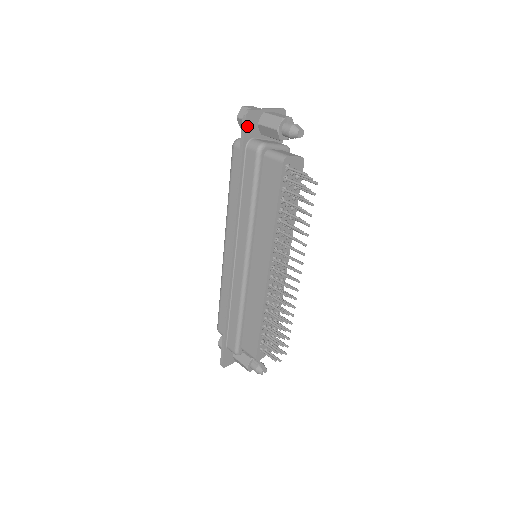
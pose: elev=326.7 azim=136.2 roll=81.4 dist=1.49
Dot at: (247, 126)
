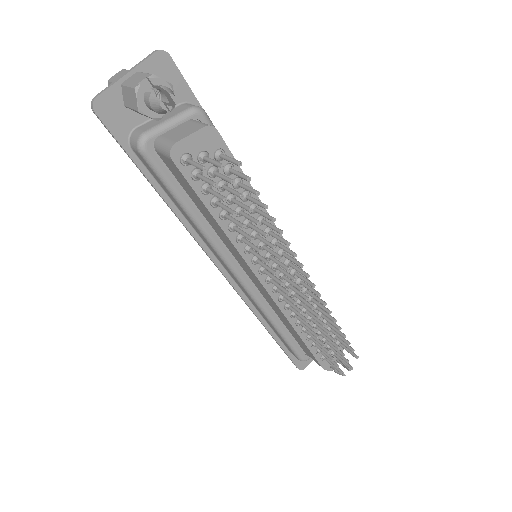
Dot at: (109, 122)
